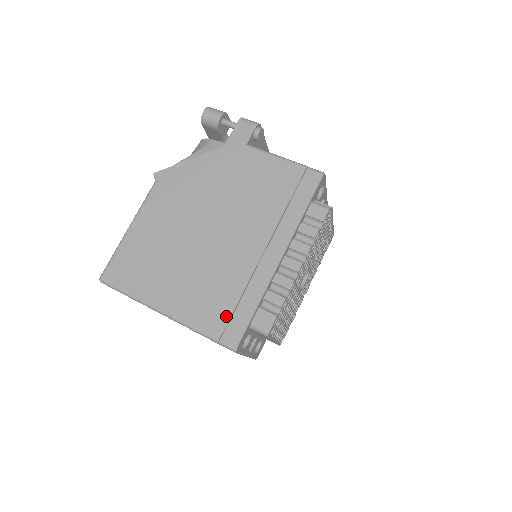
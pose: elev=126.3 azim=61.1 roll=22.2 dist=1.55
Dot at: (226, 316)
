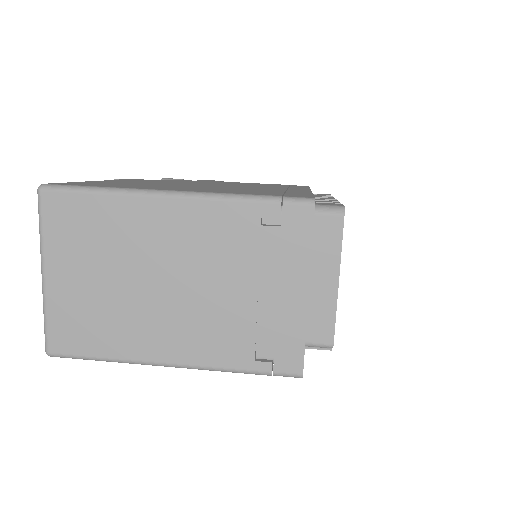
Dot at: (276, 193)
